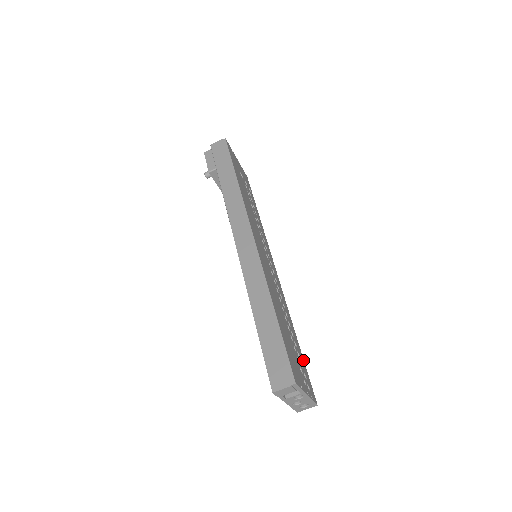
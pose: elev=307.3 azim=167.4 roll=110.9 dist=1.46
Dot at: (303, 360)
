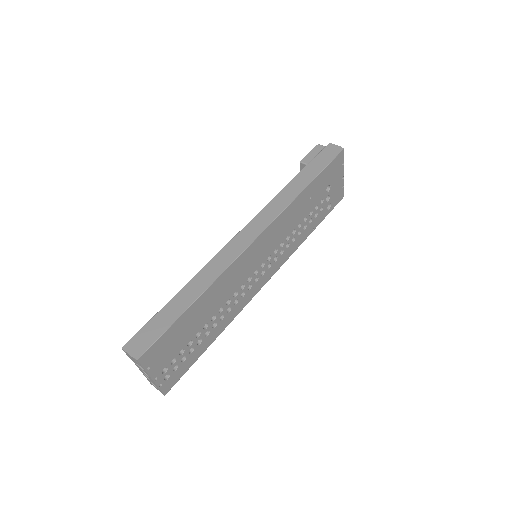
Dot at: (196, 358)
